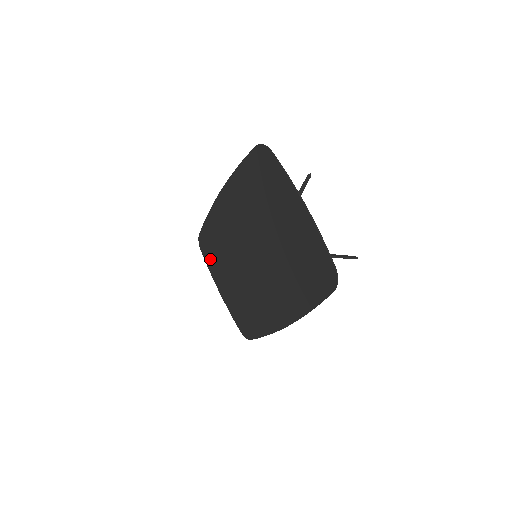
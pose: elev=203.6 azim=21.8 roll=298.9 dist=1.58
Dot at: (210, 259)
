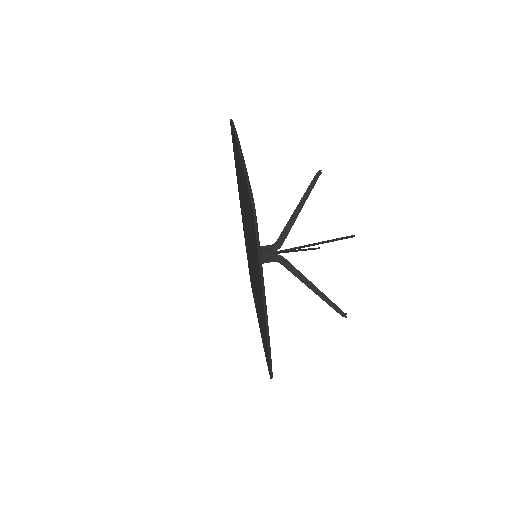
Dot at: occluded
